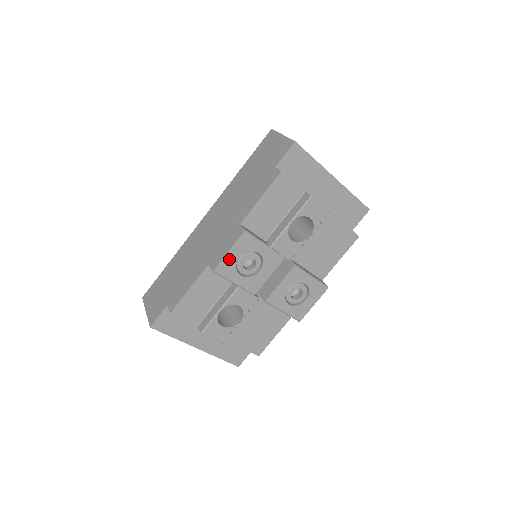
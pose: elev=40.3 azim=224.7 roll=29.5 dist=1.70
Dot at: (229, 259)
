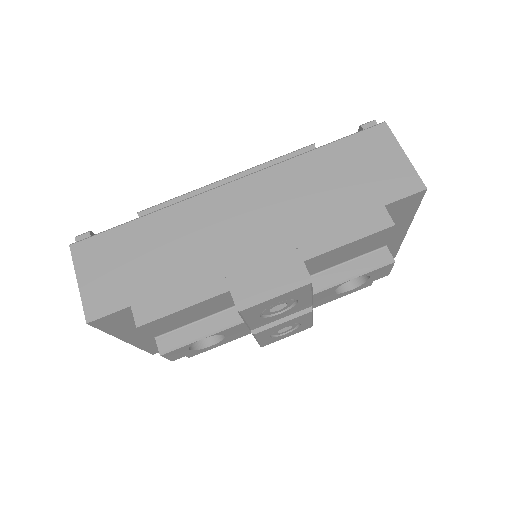
Dot at: (267, 303)
